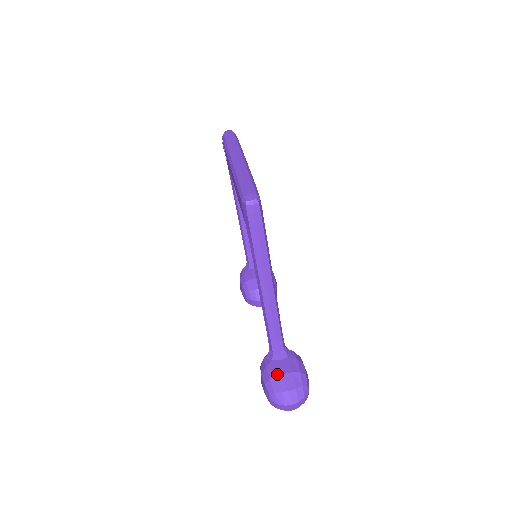
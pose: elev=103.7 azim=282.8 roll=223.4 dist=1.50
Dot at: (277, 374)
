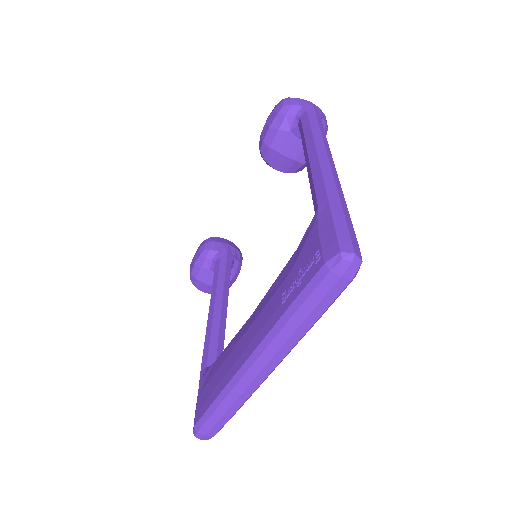
Dot at: (204, 282)
